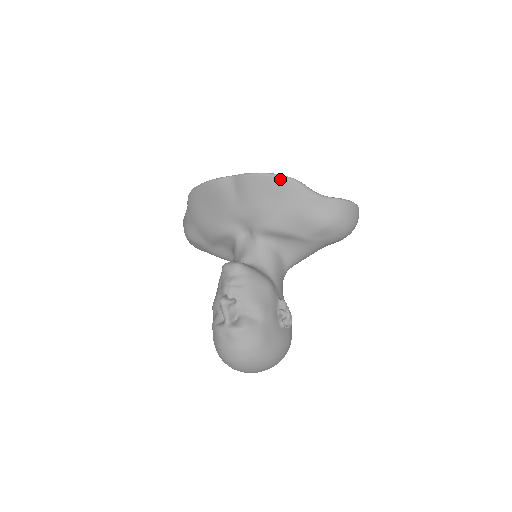
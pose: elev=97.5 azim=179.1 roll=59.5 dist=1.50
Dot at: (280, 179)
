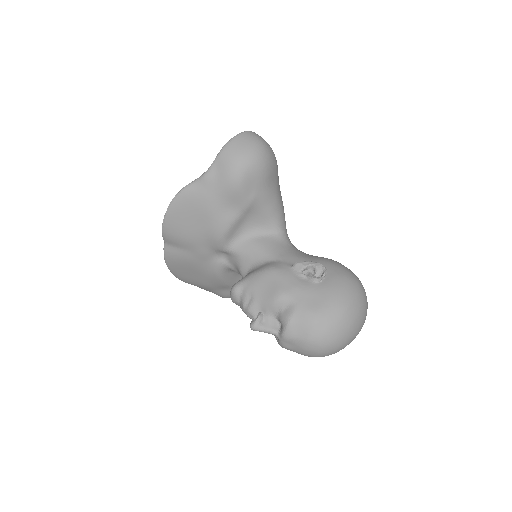
Dot at: (174, 205)
